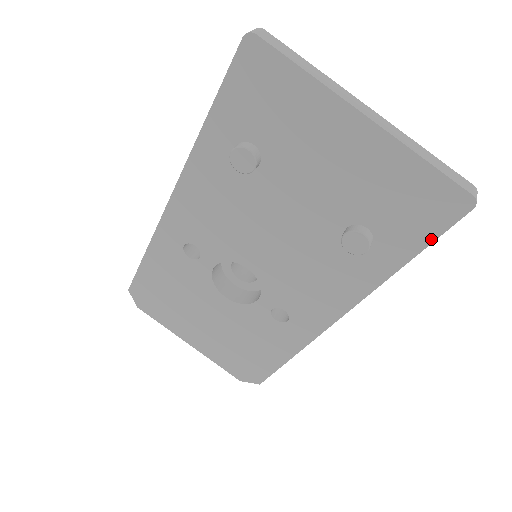
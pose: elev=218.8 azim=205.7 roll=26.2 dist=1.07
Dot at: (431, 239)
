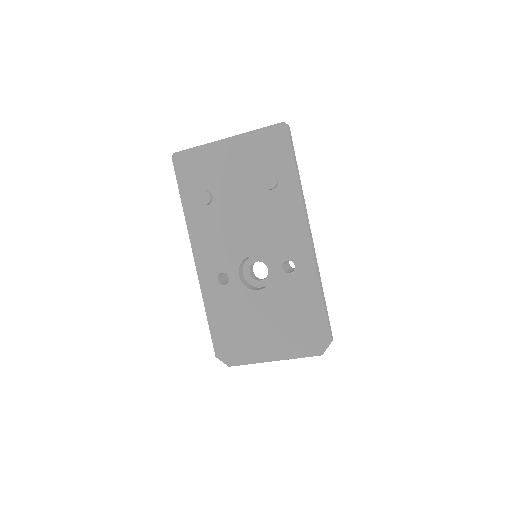
Dot at: (291, 151)
